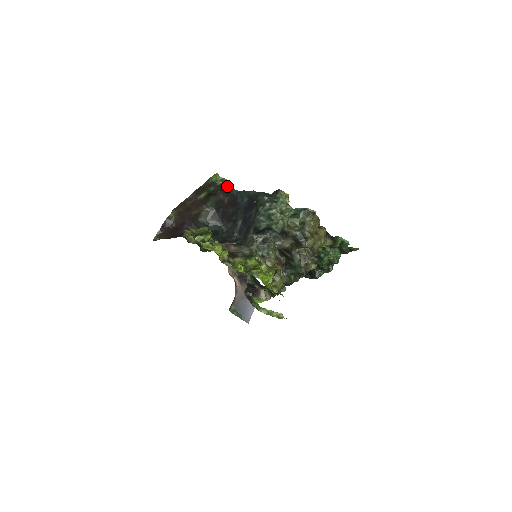
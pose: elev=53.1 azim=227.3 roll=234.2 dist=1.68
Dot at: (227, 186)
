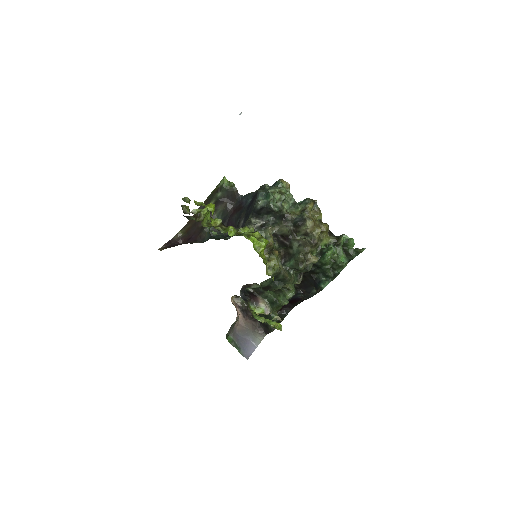
Dot at: (233, 190)
